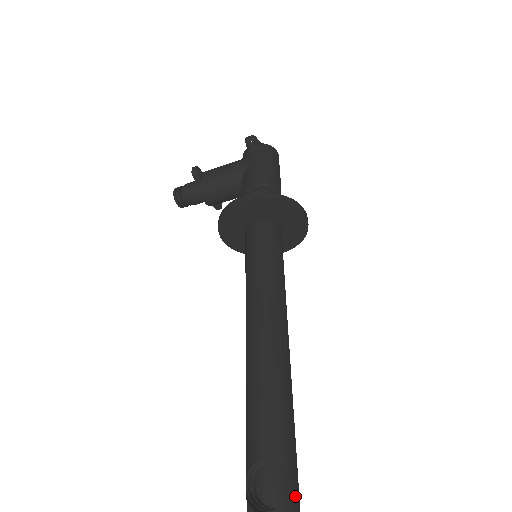
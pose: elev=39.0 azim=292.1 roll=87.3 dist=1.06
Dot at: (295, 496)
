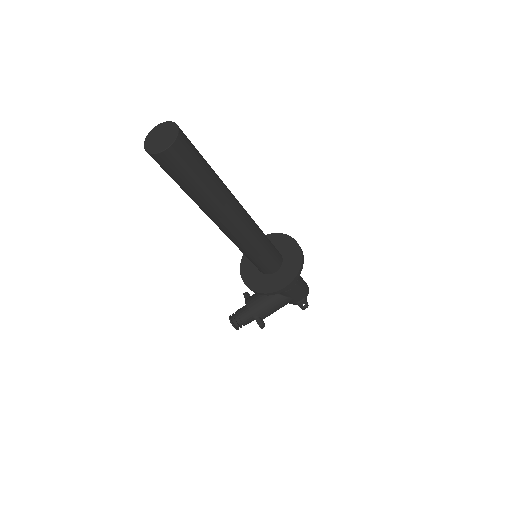
Dot at: (186, 137)
